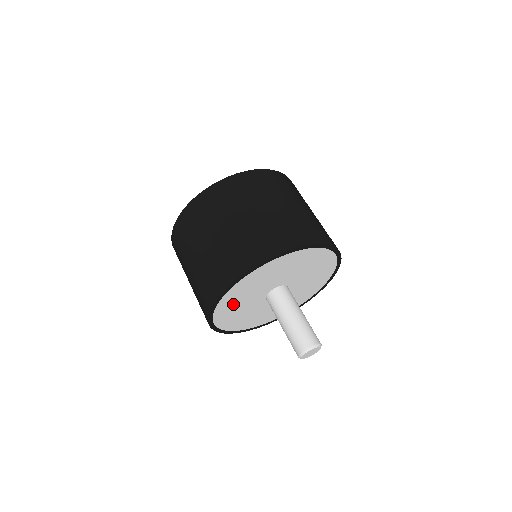
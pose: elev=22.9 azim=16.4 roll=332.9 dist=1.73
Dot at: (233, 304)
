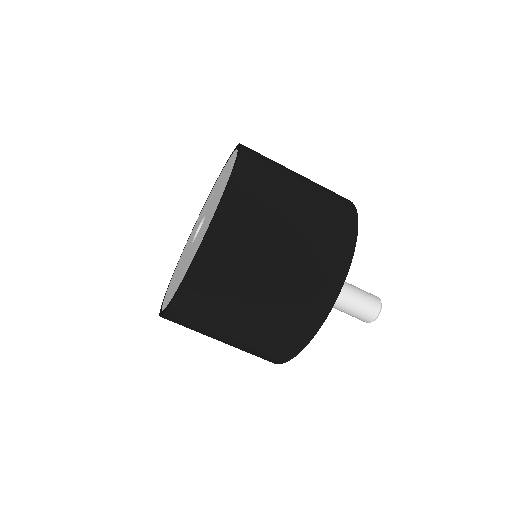
Dot at: occluded
